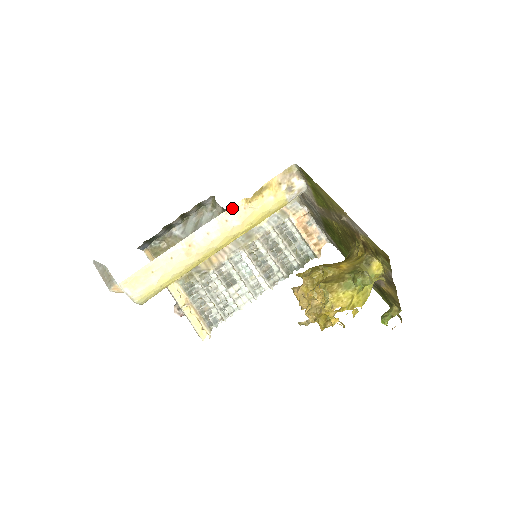
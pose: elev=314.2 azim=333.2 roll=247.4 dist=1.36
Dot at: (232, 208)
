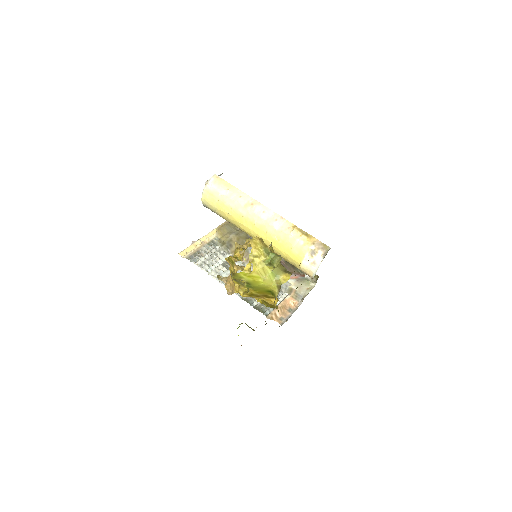
Dot at: (286, 220)
